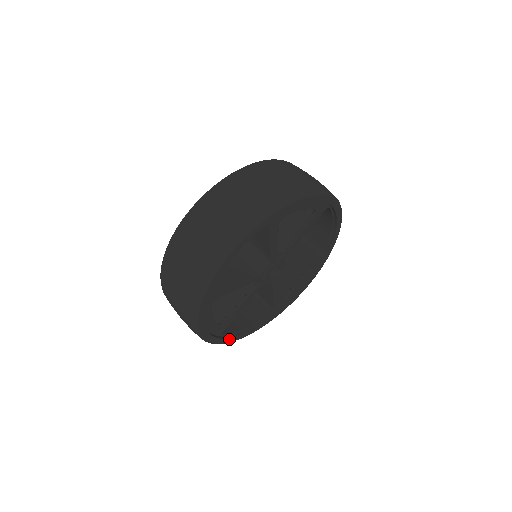
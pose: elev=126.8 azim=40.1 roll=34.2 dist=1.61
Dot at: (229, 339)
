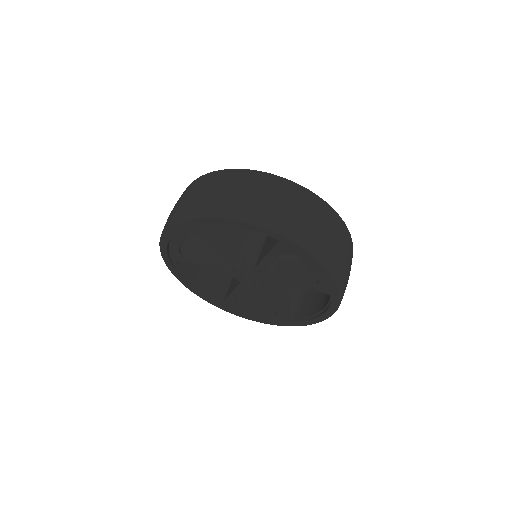
Dot at: (175, 272)
